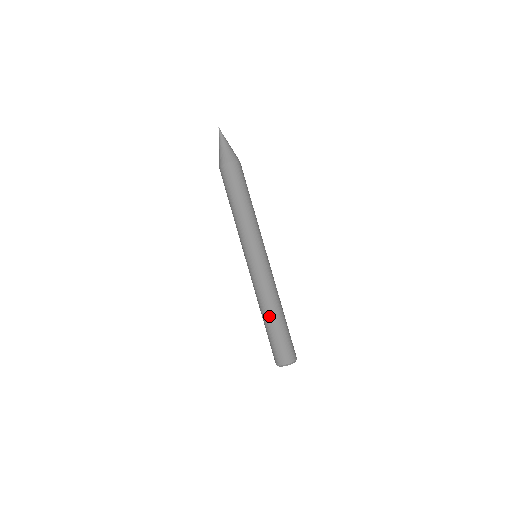
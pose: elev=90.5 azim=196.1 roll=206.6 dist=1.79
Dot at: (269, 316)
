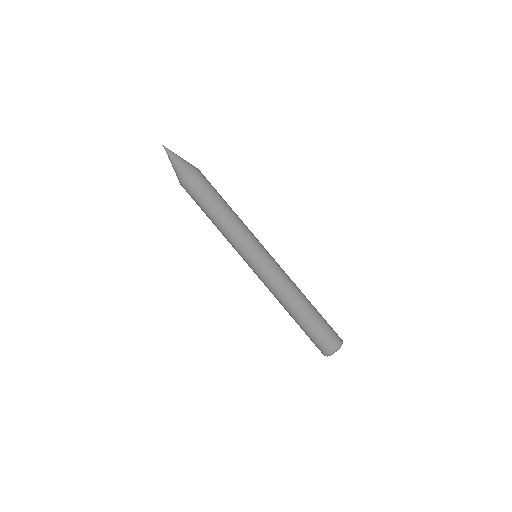
Dot at: (293, 312)
